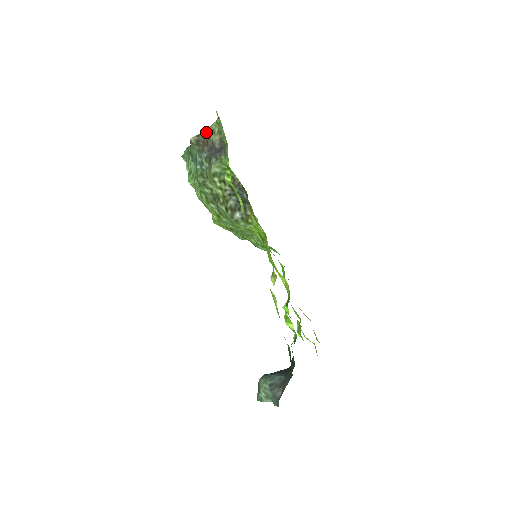
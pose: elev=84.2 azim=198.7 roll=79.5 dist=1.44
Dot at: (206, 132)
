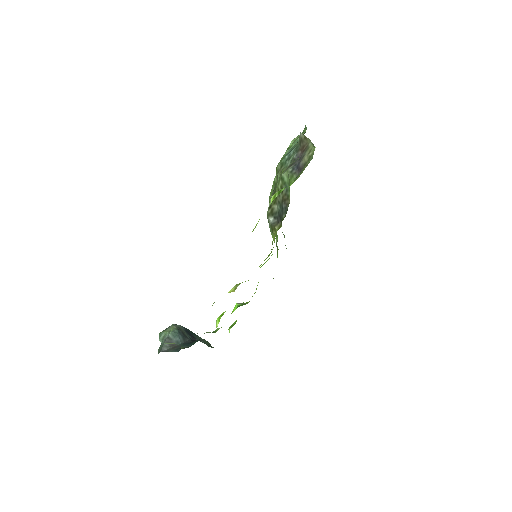
Dot at: (310, 143)
